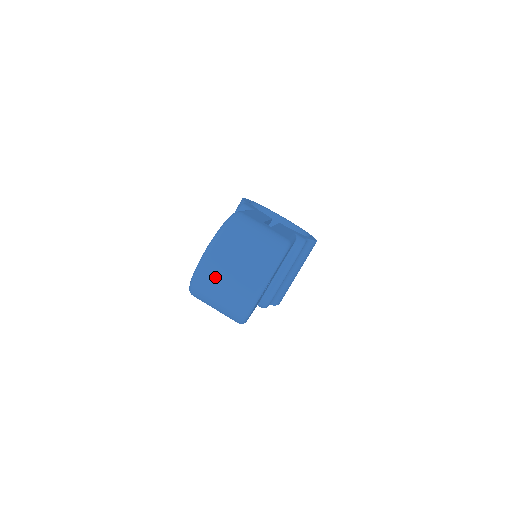
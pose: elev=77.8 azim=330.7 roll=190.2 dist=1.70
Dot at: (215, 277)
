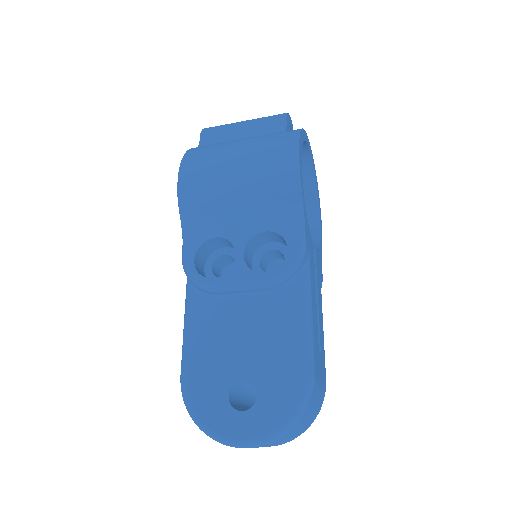
Dot at: occluded
